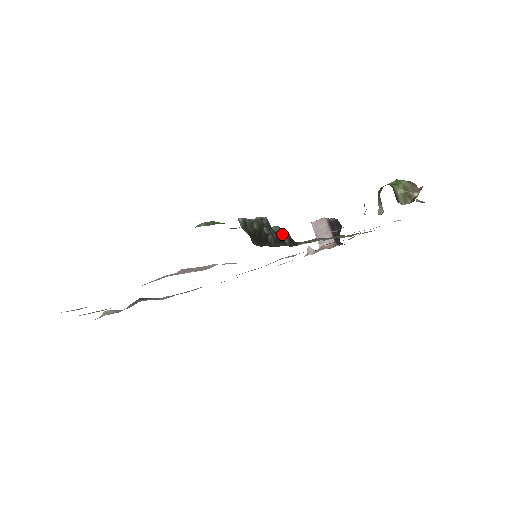
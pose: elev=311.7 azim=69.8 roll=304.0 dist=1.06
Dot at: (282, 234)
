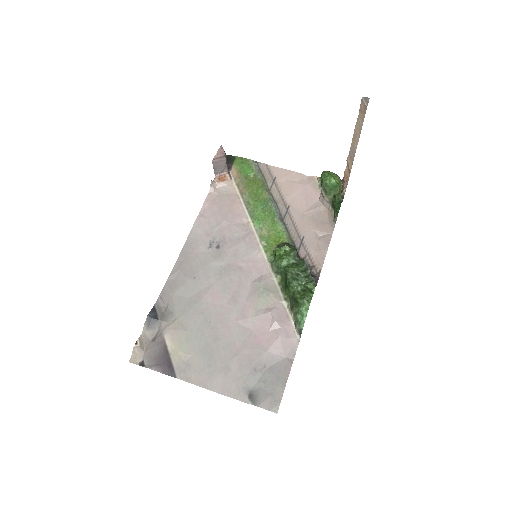
Dot at: (297, 253)
